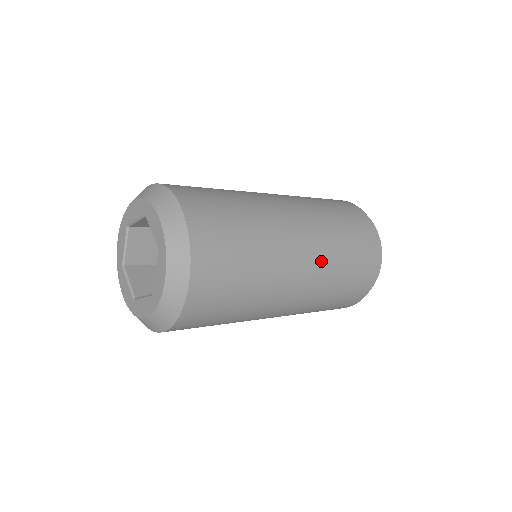
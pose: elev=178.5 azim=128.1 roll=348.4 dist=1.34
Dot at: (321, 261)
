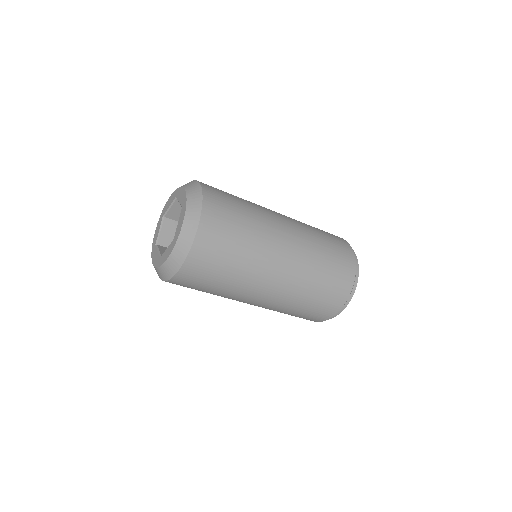
Dot at: (303, 246)
